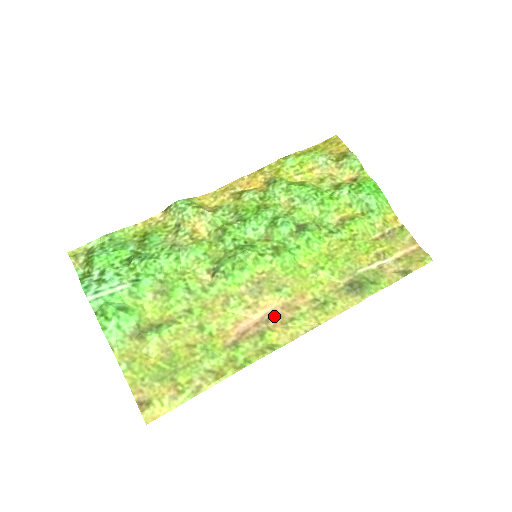
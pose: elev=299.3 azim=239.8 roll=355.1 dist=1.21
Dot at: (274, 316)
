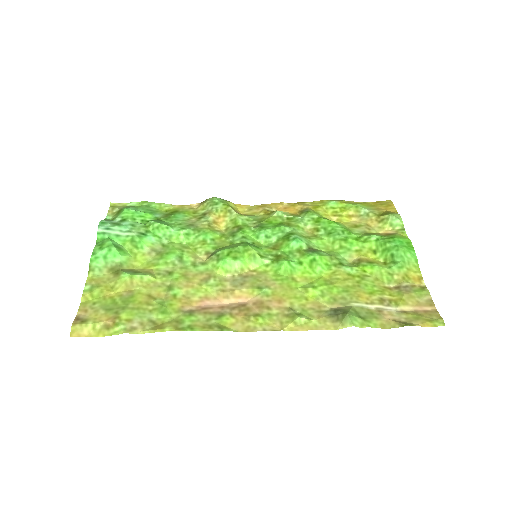
Dot at: (242, 307)
